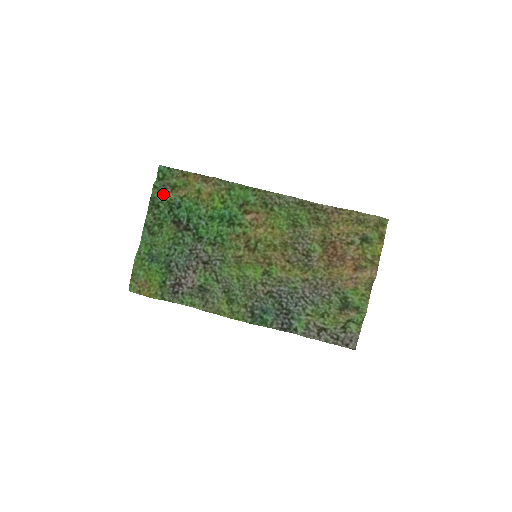
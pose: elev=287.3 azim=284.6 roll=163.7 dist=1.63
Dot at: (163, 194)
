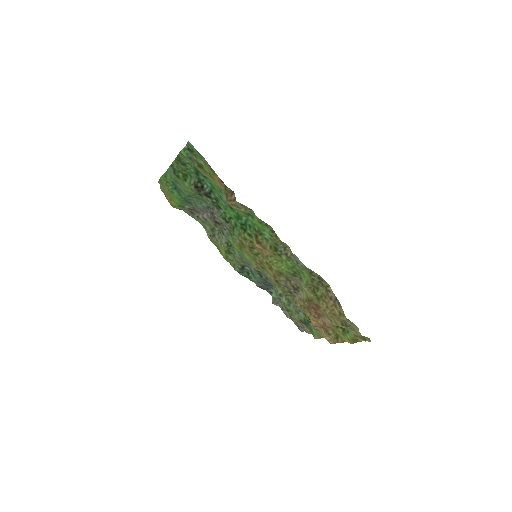
Dot at: (190, 161)
